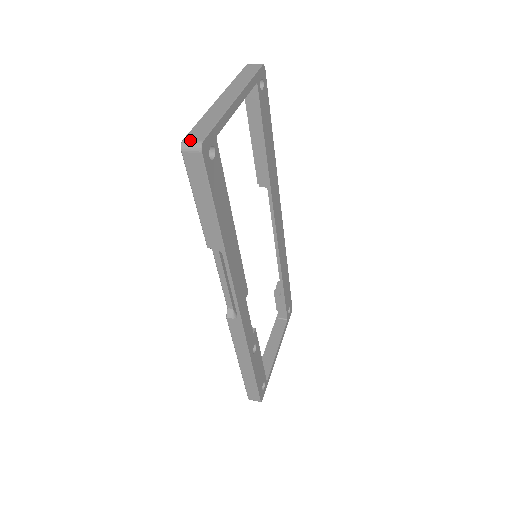
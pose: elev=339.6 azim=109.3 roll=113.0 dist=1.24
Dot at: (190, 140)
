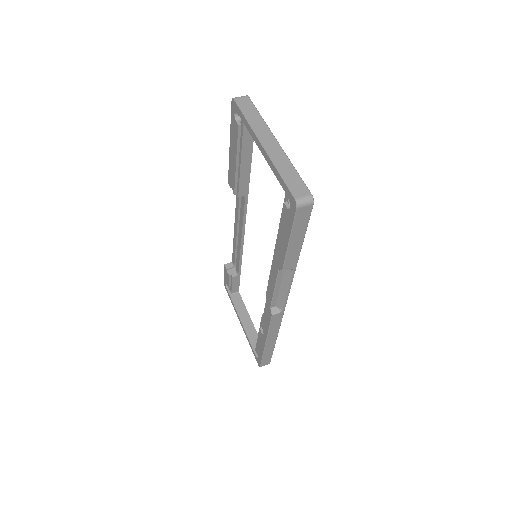
Dot at: (302, 197)
